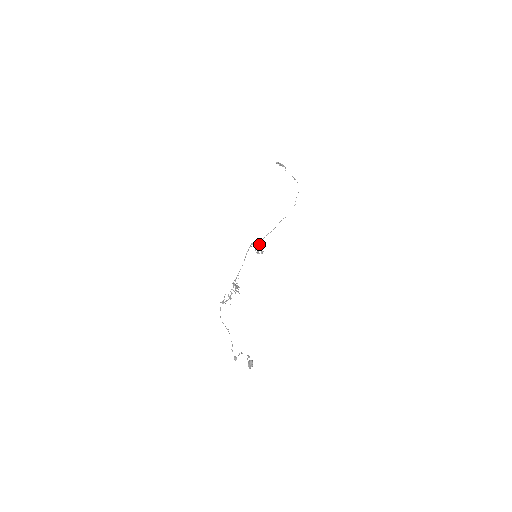
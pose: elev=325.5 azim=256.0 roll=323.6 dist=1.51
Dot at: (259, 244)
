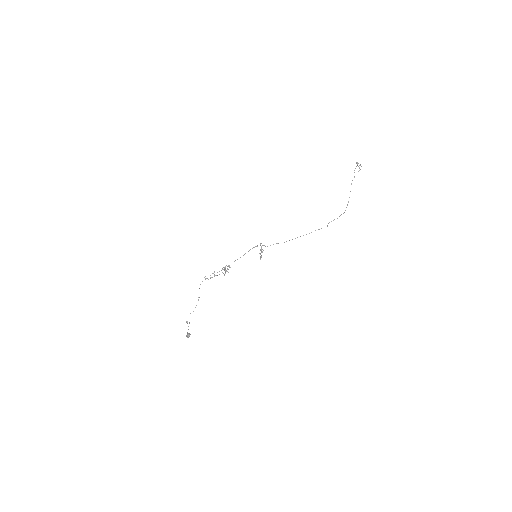
Dot at: occluded
